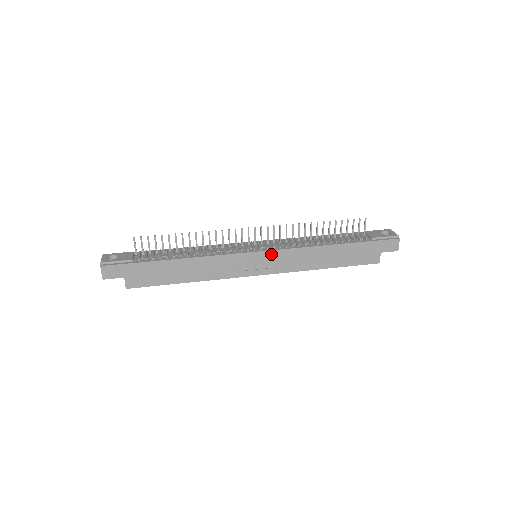
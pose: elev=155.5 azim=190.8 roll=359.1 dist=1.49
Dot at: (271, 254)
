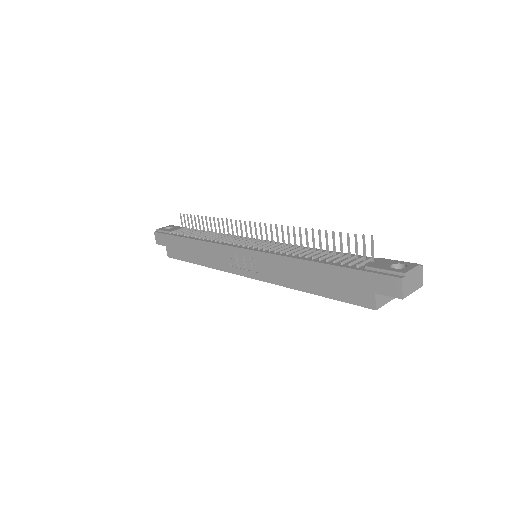
Dot at: (253, 255)
